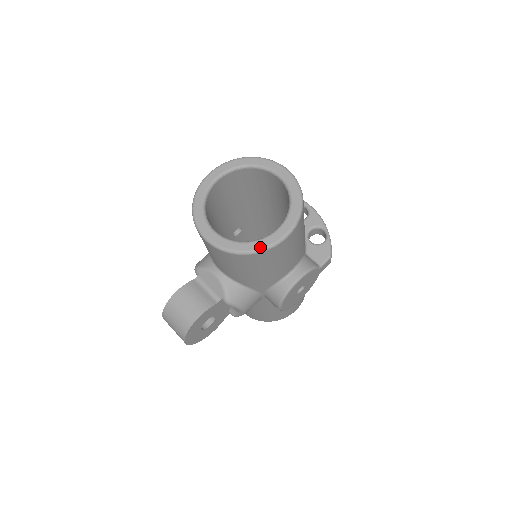
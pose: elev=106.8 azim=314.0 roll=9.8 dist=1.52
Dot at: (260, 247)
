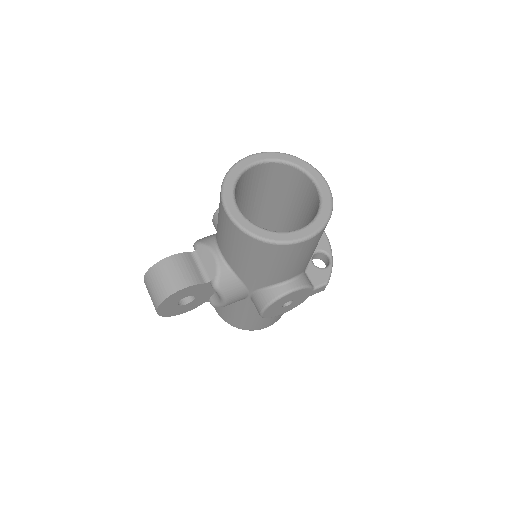
Dot at: (277, 239)
